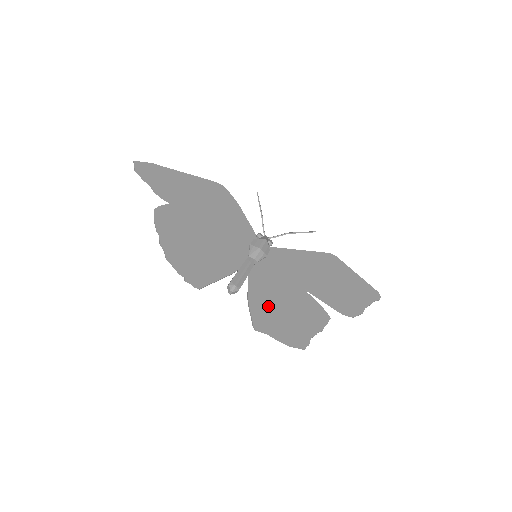
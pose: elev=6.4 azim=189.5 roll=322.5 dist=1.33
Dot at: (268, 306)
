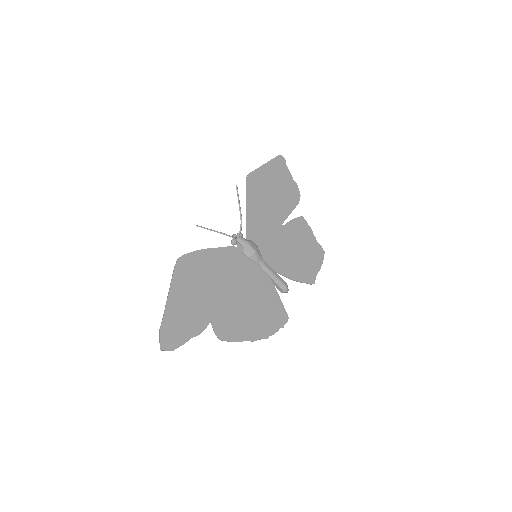
Dot at: (297, 266)
